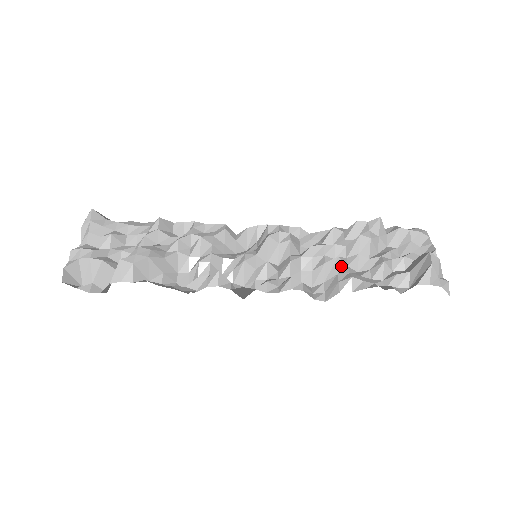
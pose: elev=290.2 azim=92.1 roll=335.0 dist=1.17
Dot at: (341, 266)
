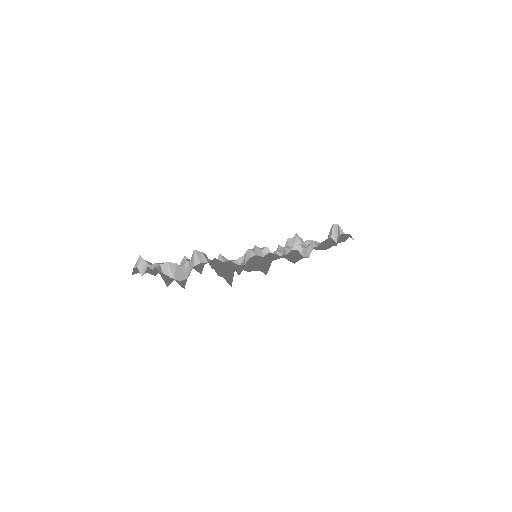
Dot at: occluded
